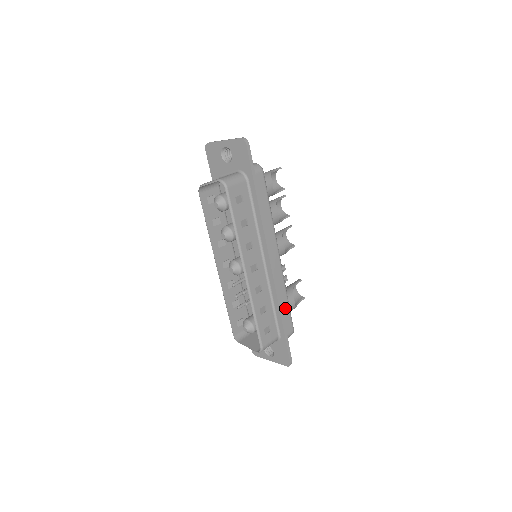
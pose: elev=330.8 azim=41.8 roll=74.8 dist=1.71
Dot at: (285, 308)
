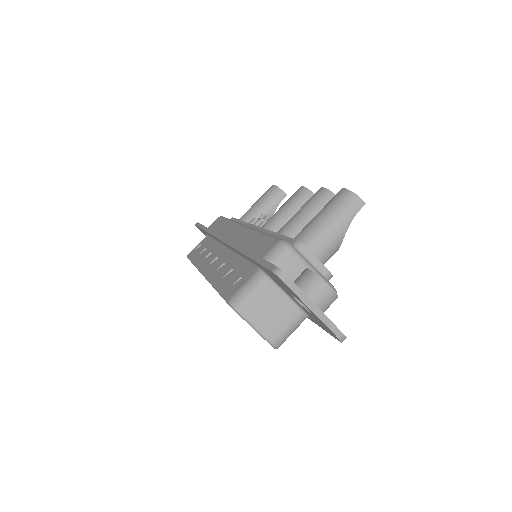
Dot at: occluded
